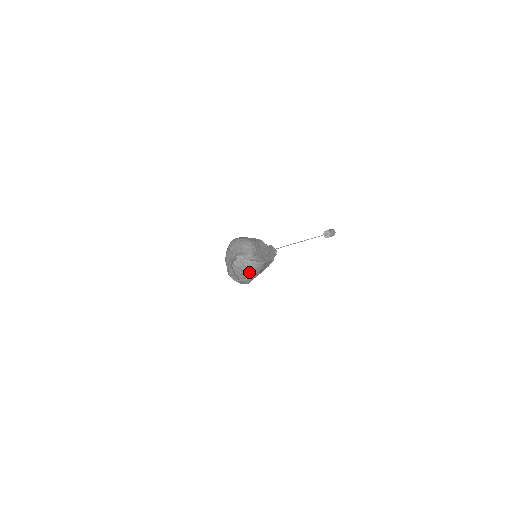
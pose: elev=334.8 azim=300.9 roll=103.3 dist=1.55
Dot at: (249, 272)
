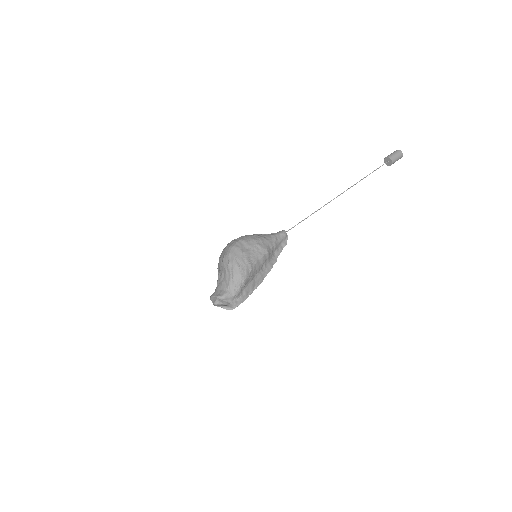
Dot at: occluded
